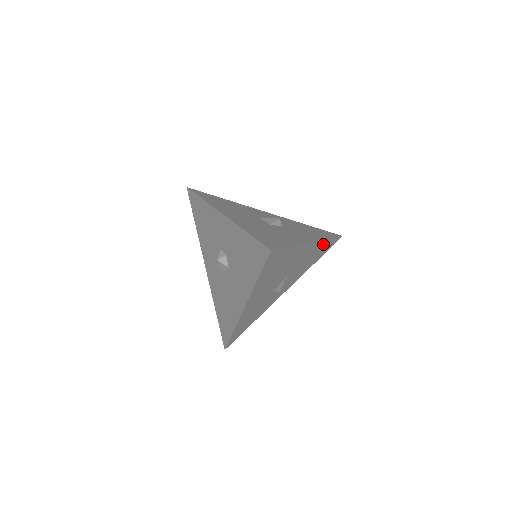
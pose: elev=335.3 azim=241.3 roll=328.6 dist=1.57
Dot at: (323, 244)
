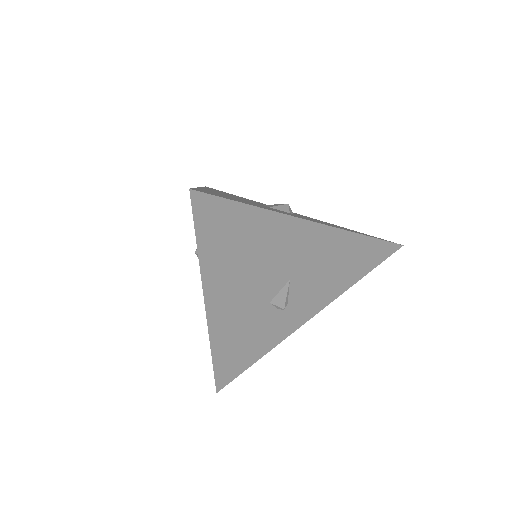
Dot at: (353, 242)
